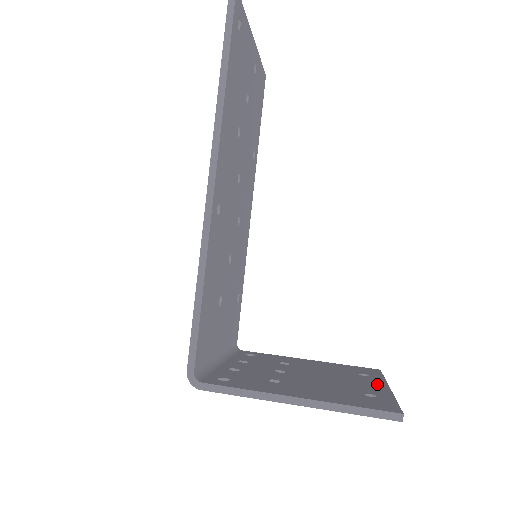
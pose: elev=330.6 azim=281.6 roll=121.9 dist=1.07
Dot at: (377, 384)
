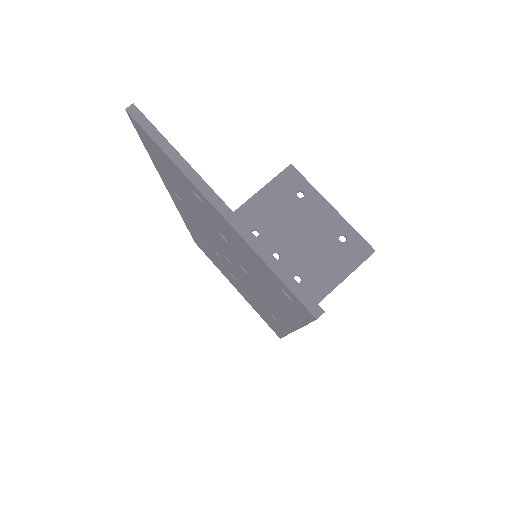
Dot at: (324, 209)
